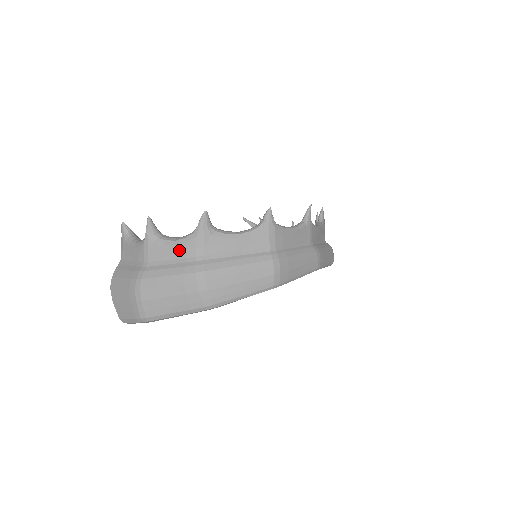
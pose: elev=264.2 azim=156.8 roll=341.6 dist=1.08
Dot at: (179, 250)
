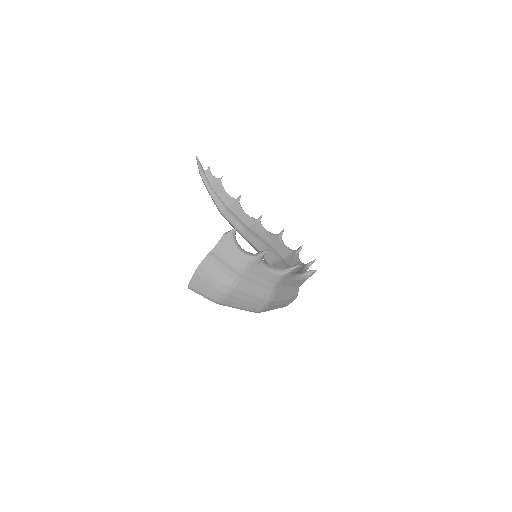
Dot at: (269, 276)
